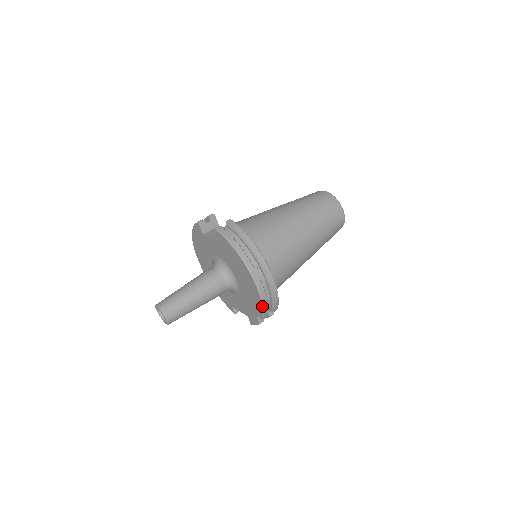
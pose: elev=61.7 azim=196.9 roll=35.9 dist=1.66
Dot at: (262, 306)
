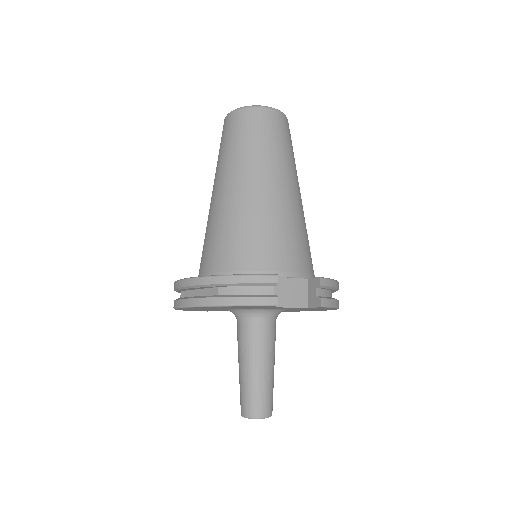
Dot at: occluded
